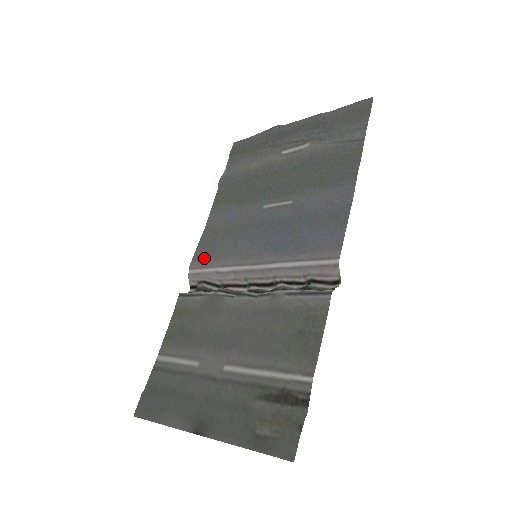
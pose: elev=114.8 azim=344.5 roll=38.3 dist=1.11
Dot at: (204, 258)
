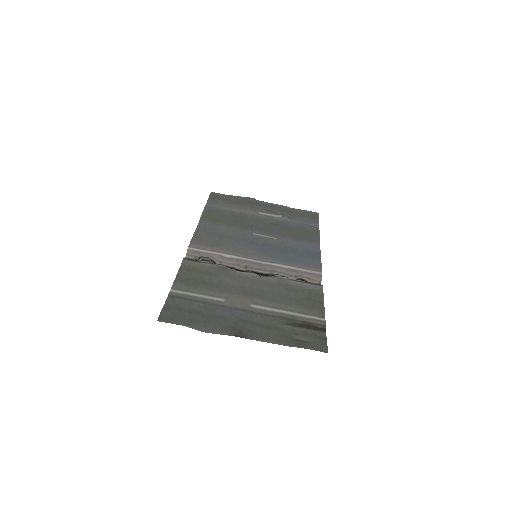
Dot at: (205, 244)
